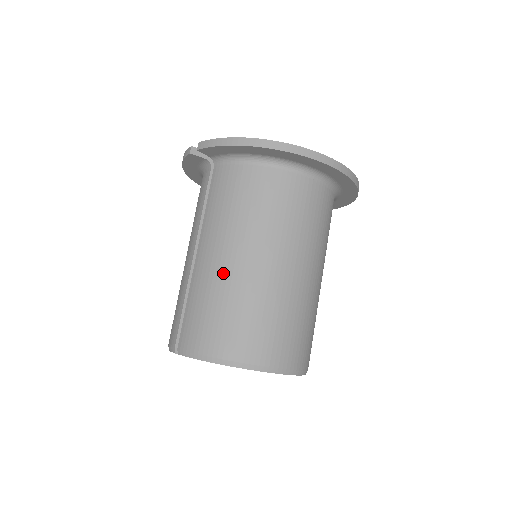
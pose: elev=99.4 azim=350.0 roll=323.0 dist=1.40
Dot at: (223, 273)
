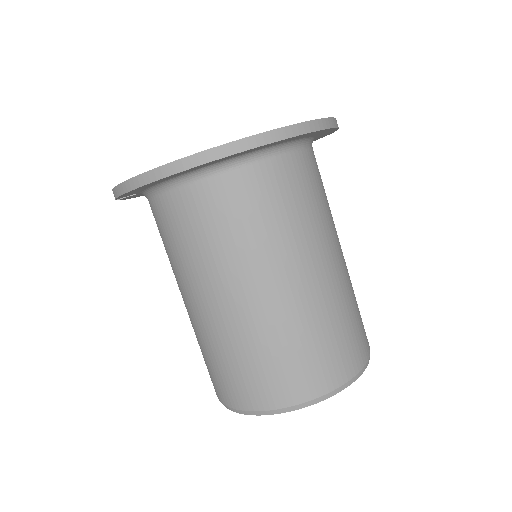
Dot at: (207, 324)
